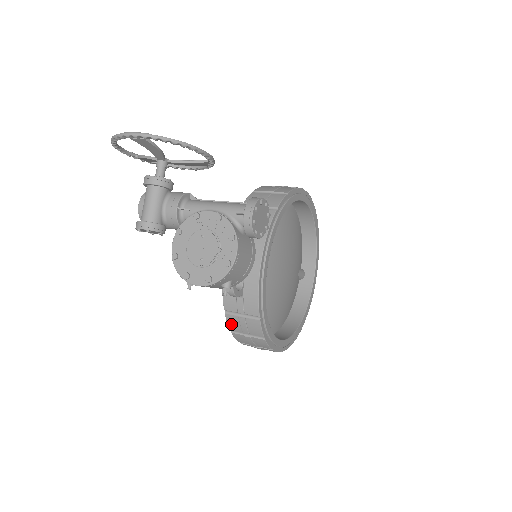
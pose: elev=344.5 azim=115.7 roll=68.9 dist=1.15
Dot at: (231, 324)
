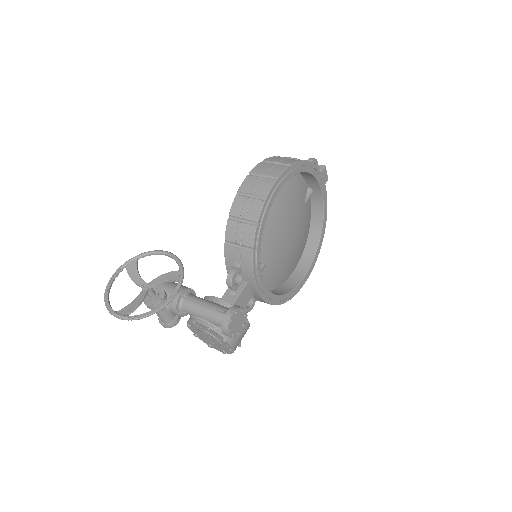
Dot at: occluded
